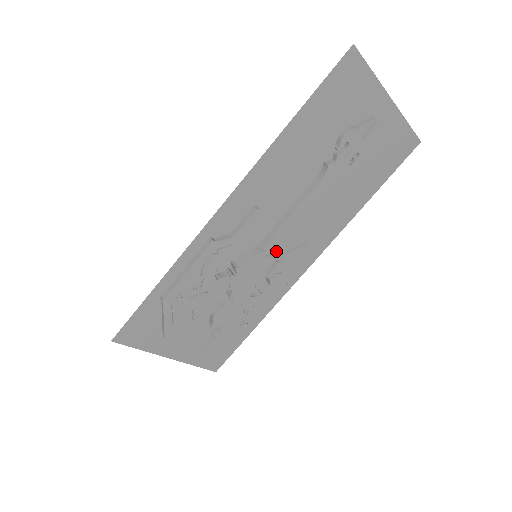
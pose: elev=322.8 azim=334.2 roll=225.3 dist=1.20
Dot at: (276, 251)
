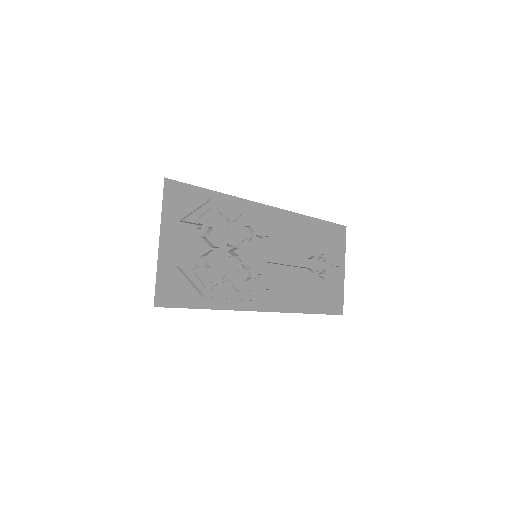
Dot at: (263, 270)
